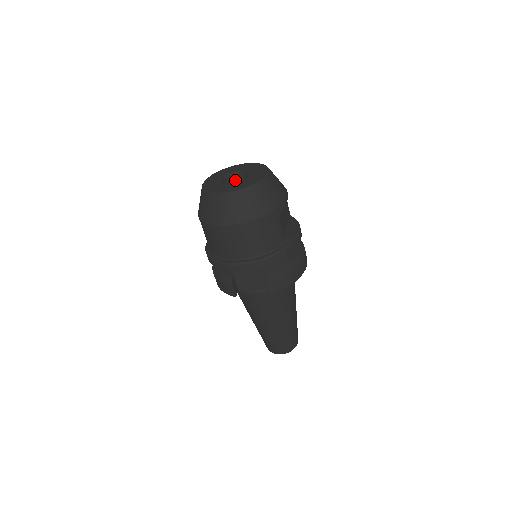
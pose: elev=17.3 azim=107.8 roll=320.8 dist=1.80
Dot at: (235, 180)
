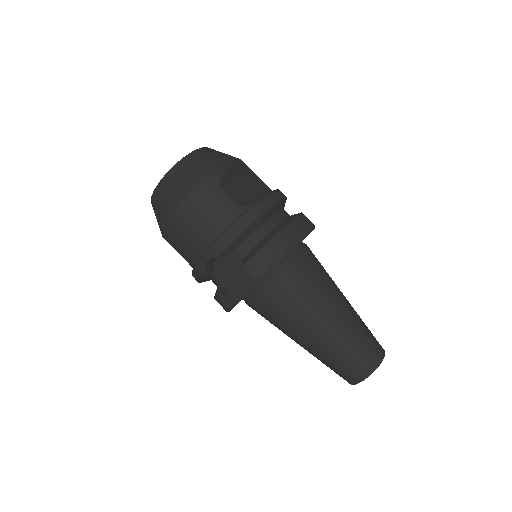
Dot at: occluded
